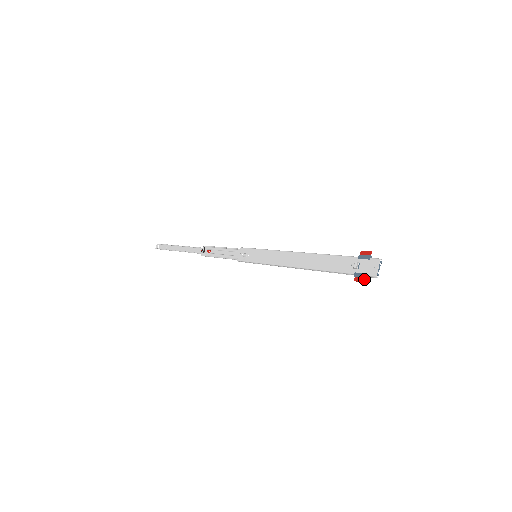
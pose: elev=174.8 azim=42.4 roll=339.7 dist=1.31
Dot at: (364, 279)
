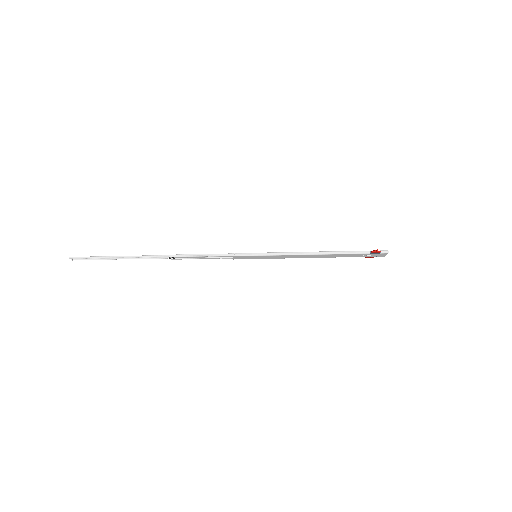
Dot at: occluded
